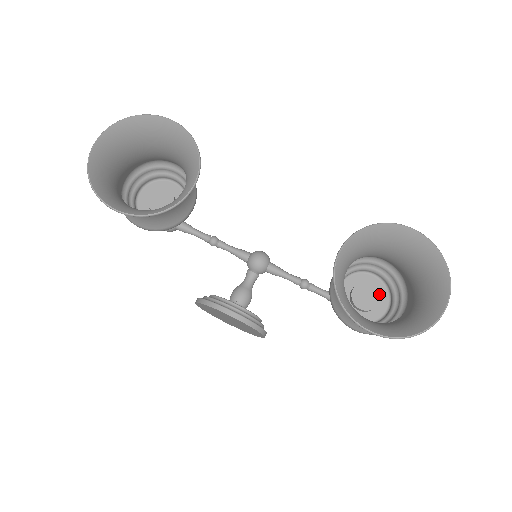
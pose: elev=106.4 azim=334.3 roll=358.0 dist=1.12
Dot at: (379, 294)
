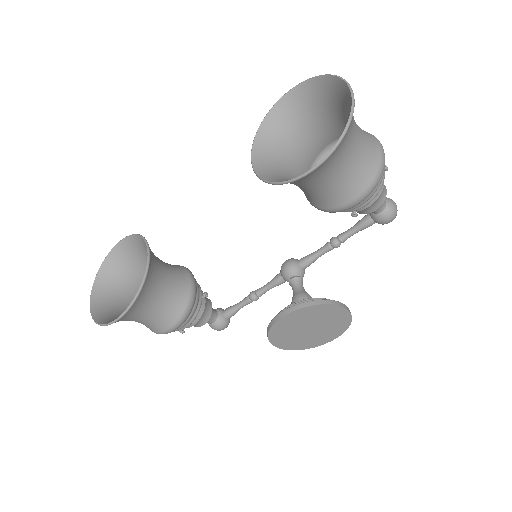
Dot at: occluded
